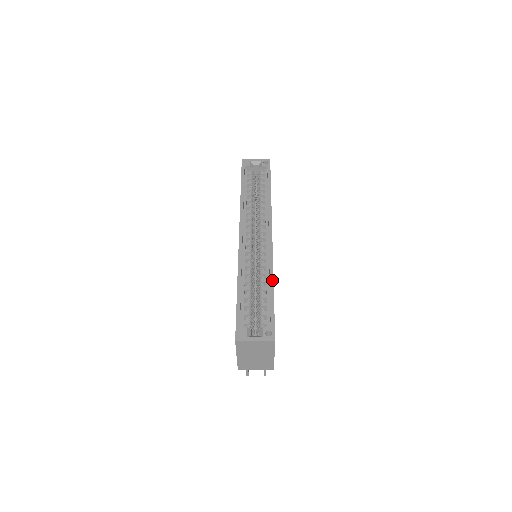
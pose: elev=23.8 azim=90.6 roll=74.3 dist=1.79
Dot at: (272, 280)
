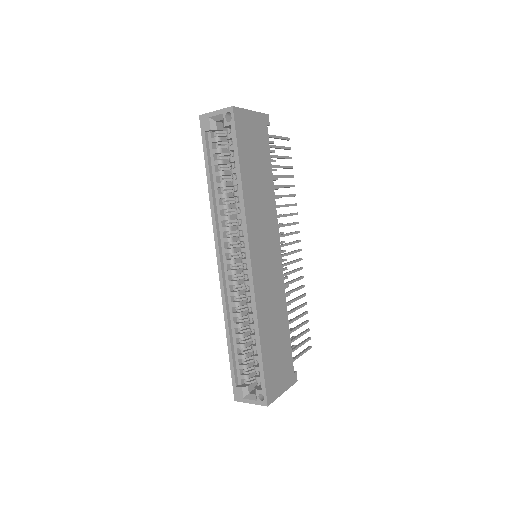
Dot at: (257, 332)
